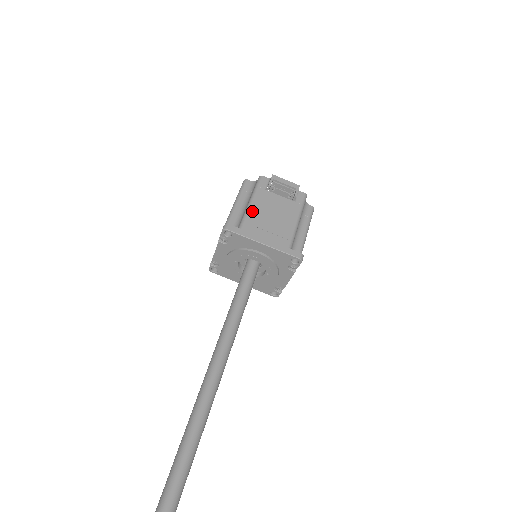
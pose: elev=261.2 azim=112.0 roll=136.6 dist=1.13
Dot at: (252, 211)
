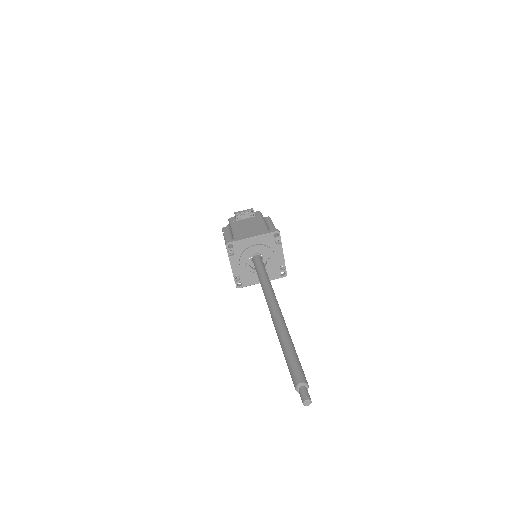
Dot at: (236, 231)
